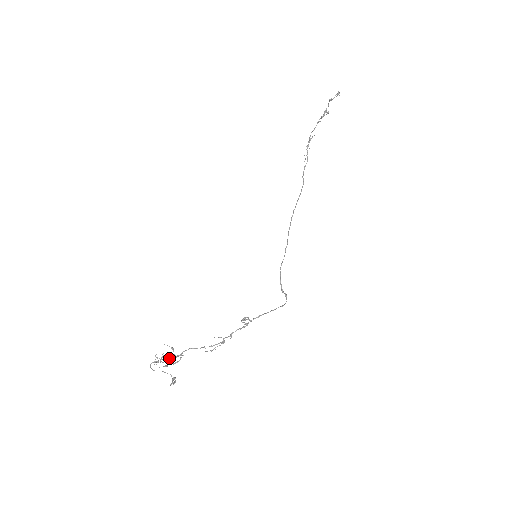
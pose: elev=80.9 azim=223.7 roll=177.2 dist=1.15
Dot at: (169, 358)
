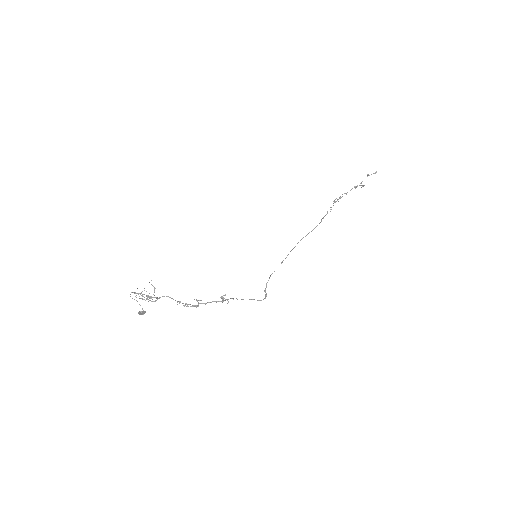
Dot at: occluded
